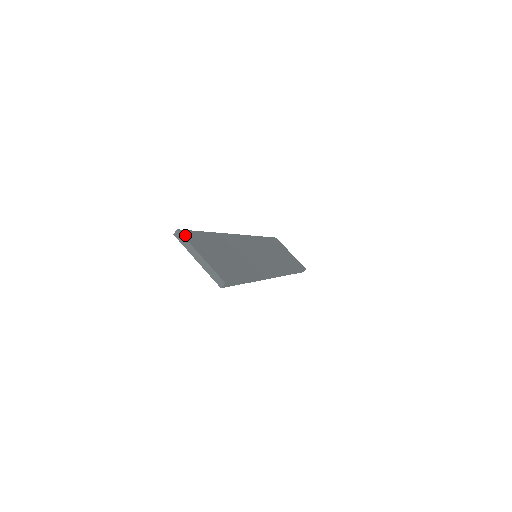
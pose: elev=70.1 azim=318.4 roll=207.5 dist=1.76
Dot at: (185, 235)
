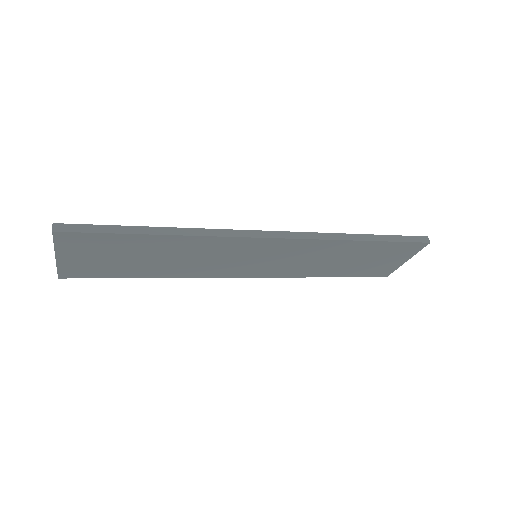
Dot at: occluded
